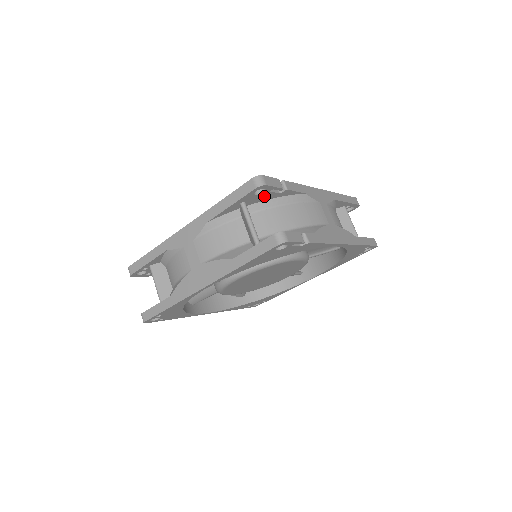
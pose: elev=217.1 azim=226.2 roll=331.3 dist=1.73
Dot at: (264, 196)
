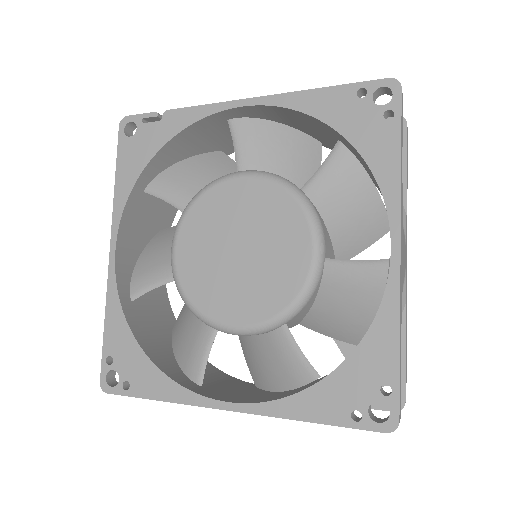
Dot at: occluded
